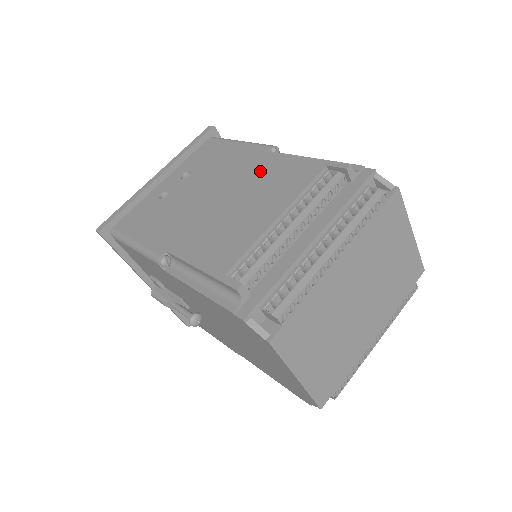
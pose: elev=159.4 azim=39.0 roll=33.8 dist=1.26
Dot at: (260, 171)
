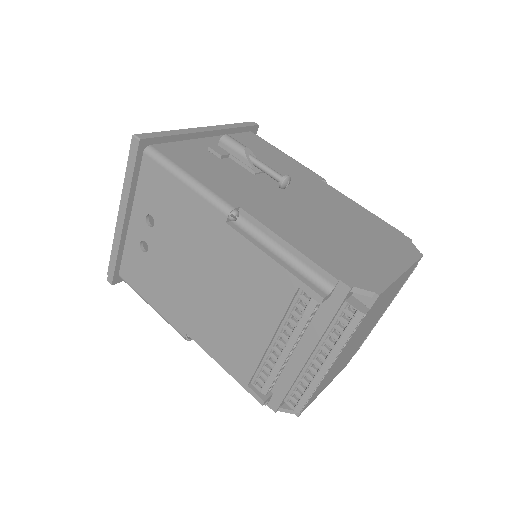
Dot at: (230, 260)
